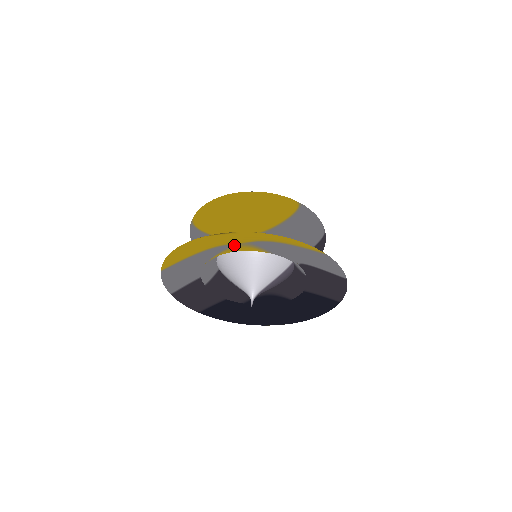
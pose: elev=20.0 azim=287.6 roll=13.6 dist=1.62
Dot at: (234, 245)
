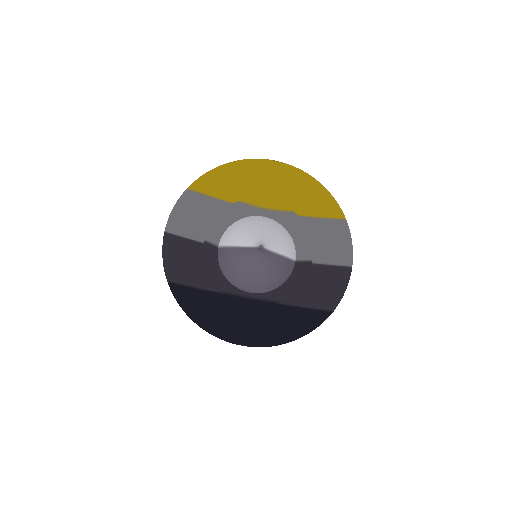
Dot at: (259, 209)
